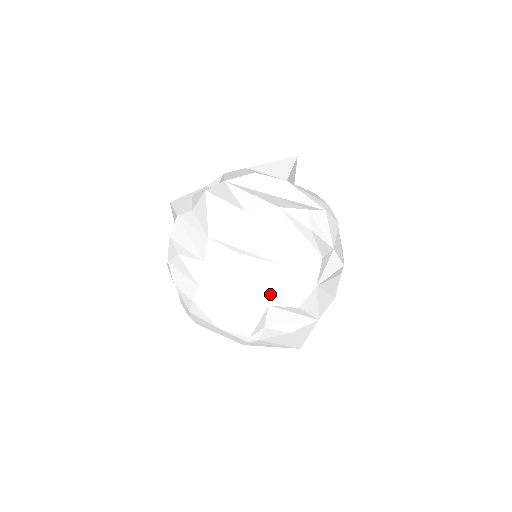
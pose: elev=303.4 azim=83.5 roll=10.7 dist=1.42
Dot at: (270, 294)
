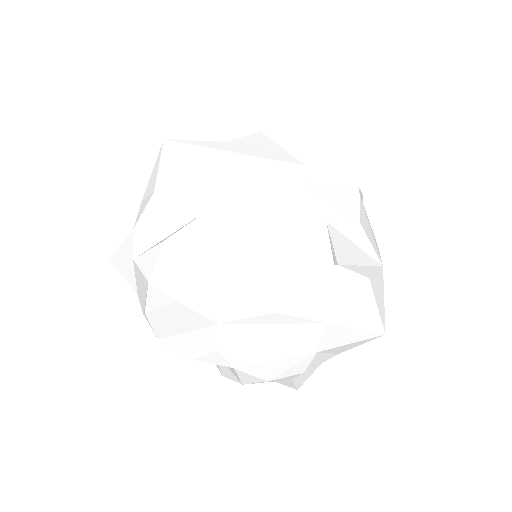
Dot at: (319, 206)
